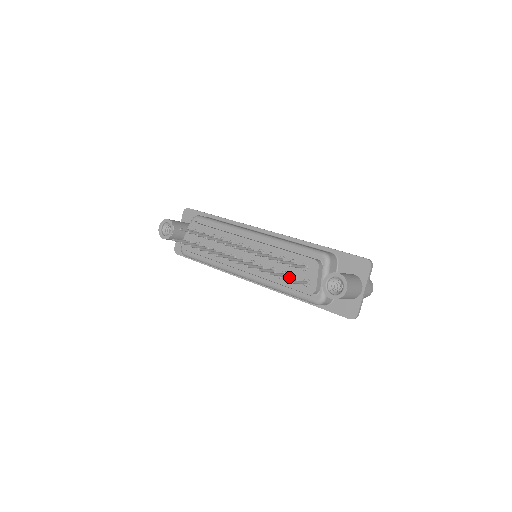
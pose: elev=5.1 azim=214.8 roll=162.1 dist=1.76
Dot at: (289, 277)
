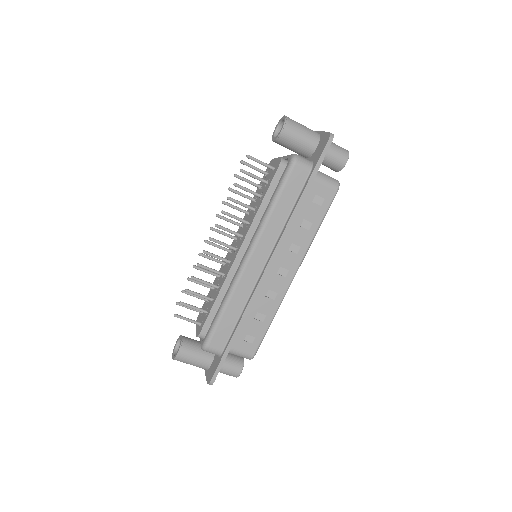
Dot at: (255, 176)
